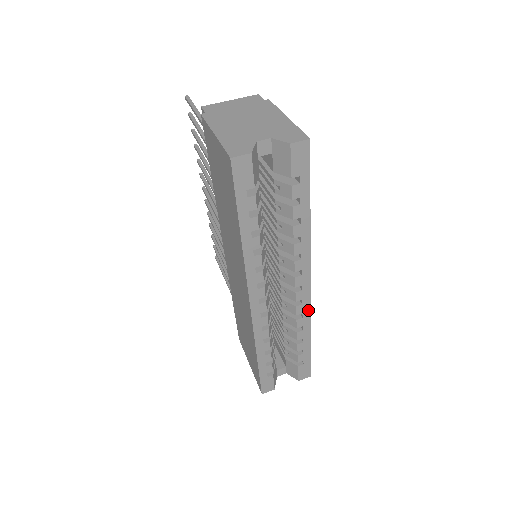
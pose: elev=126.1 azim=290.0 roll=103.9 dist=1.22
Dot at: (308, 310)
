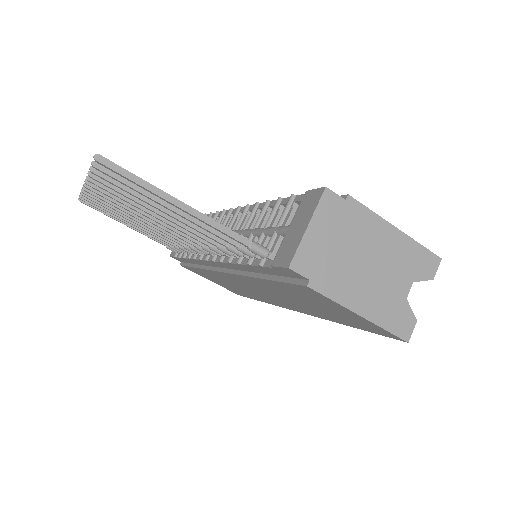
Dot at: occluded
